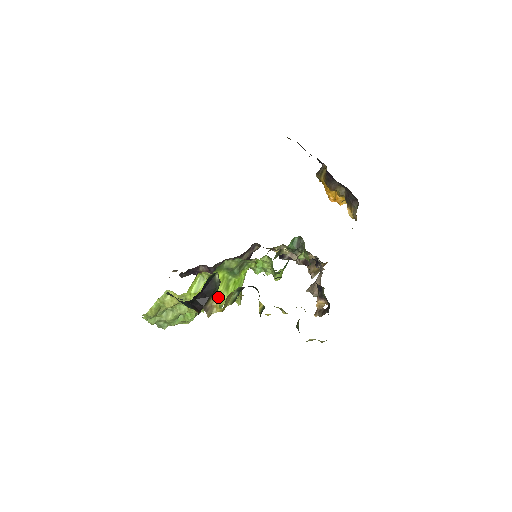
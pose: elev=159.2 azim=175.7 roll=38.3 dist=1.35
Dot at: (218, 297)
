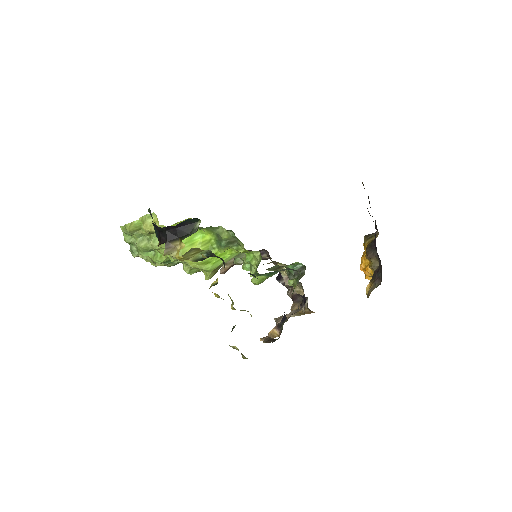
Dot at: occluded
